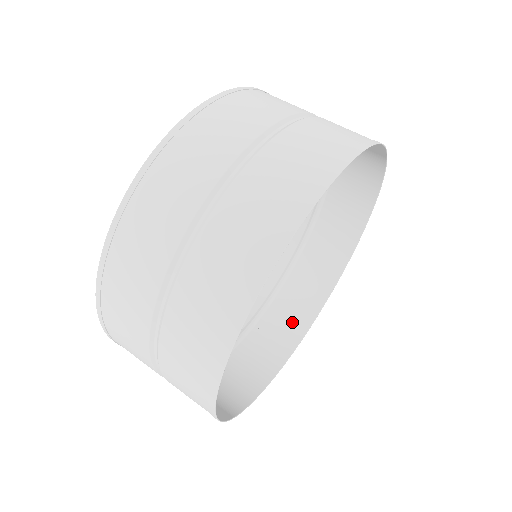
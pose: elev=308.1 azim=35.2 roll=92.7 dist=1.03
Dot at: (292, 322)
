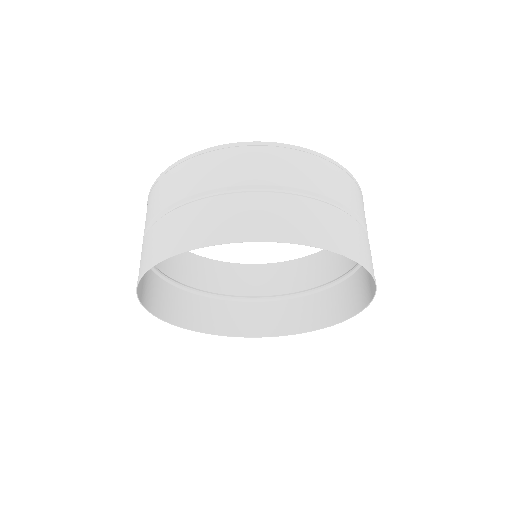
Dot at: (278, 322)
